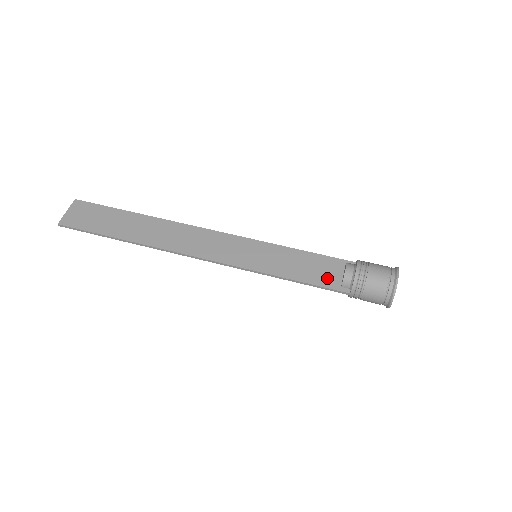
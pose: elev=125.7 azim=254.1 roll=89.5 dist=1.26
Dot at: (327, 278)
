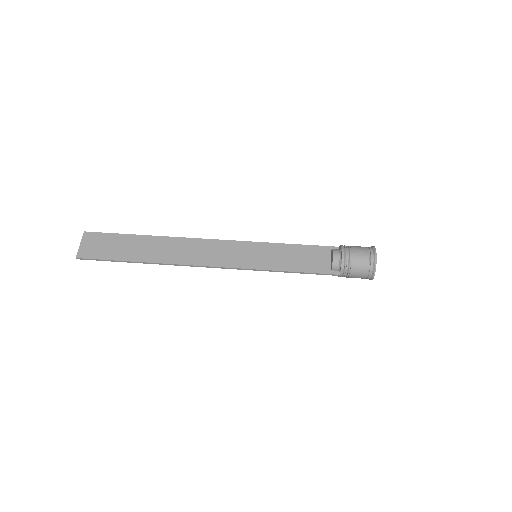
Dot at: (319, 265)
